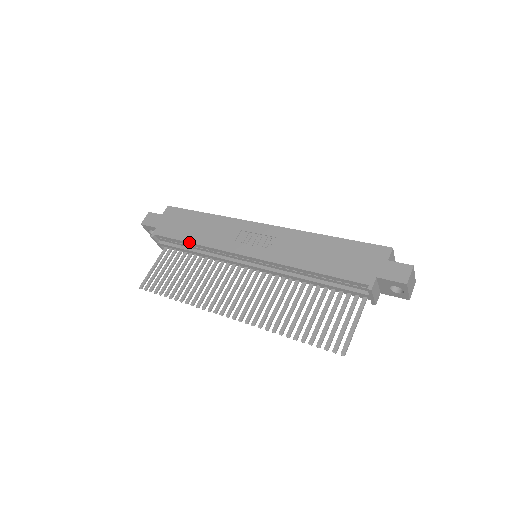
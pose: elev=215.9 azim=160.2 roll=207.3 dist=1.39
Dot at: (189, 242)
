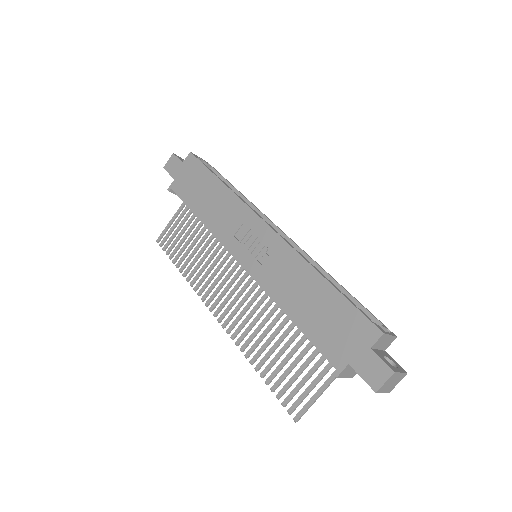
Dot at: (196, 215)
